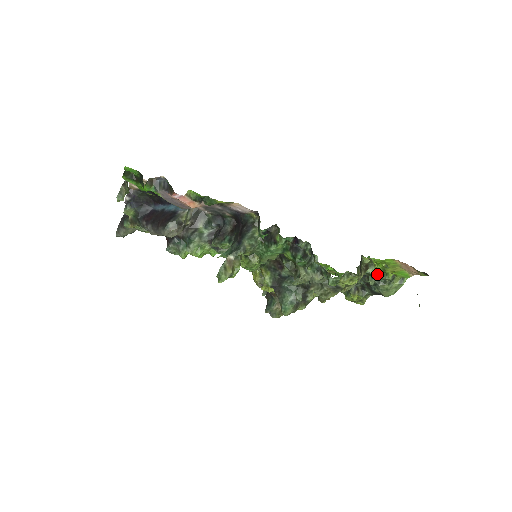
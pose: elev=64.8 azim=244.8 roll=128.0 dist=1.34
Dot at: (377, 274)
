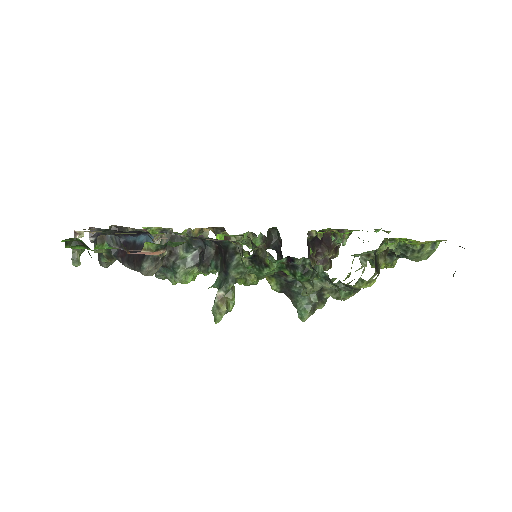
Dot at: (402, 245)
